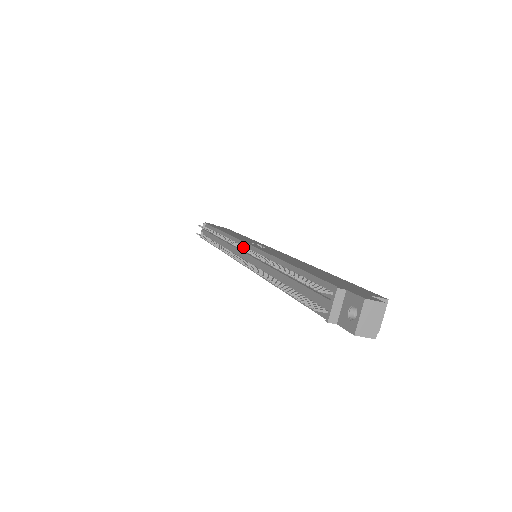
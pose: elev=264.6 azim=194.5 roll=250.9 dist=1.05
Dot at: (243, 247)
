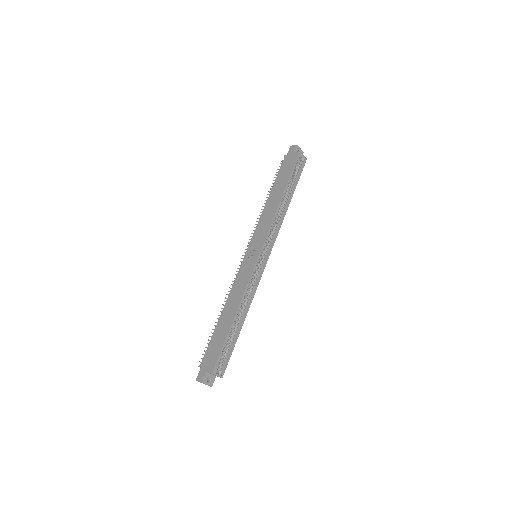
Dot at: (243, 259)
